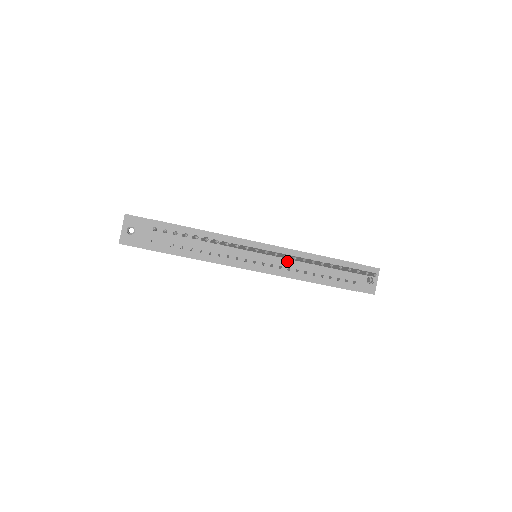
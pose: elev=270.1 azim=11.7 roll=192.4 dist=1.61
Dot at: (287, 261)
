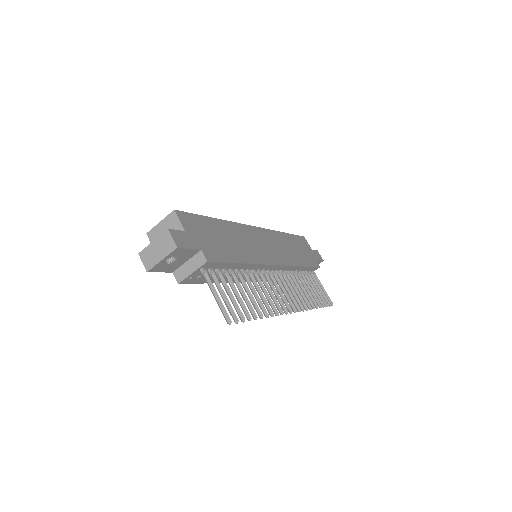
Dot at: occluded
